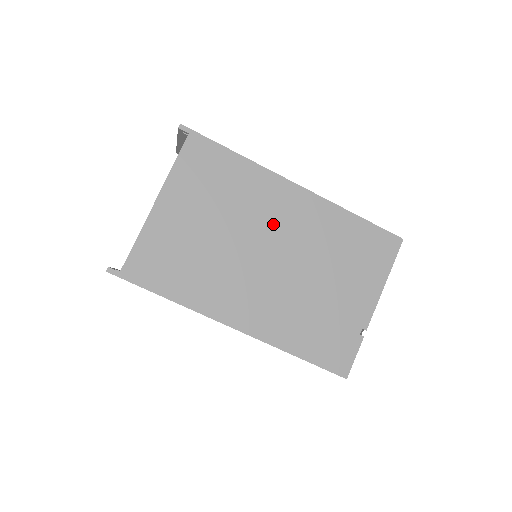
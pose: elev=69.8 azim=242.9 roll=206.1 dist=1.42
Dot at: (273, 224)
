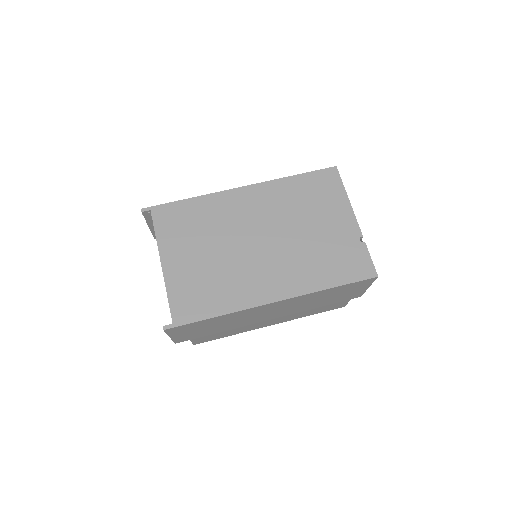
Dot at: (246, 221)
